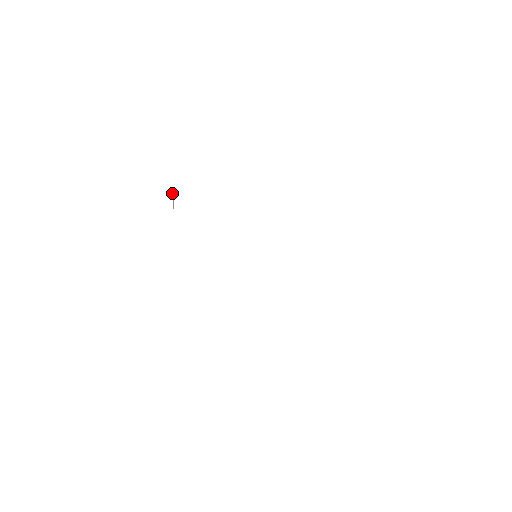
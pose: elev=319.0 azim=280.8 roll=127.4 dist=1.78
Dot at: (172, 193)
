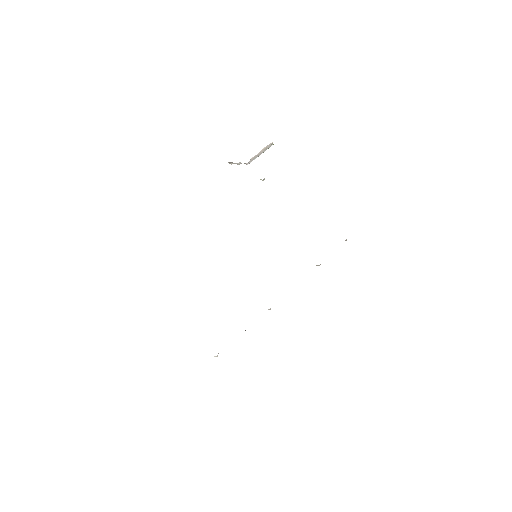
Dot at: (266, 147)
